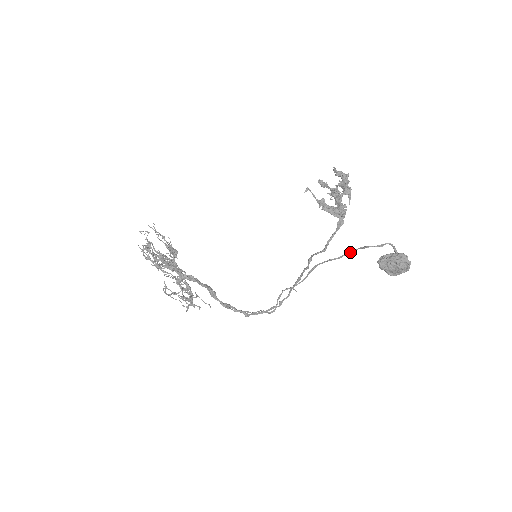
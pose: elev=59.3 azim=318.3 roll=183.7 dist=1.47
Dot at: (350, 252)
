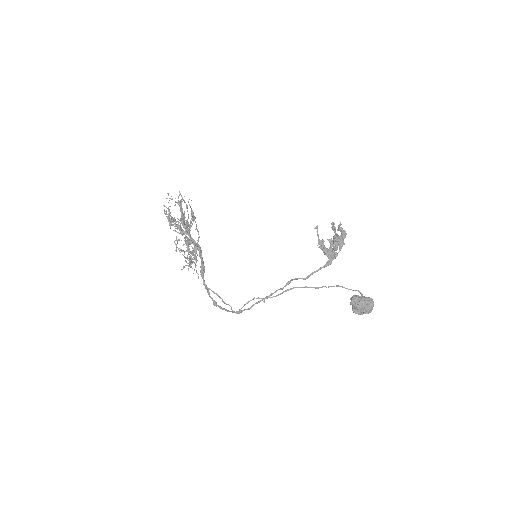
Dot at: occluded
